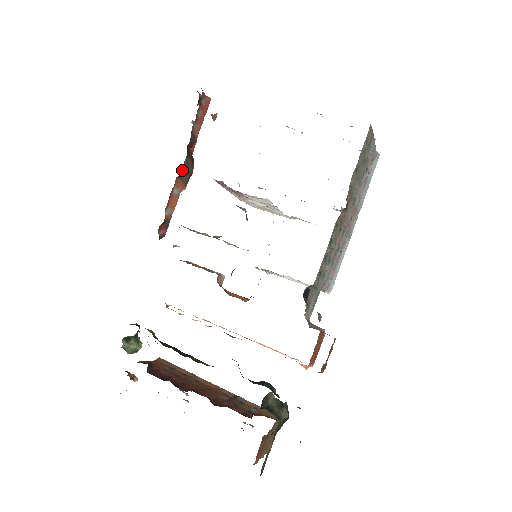
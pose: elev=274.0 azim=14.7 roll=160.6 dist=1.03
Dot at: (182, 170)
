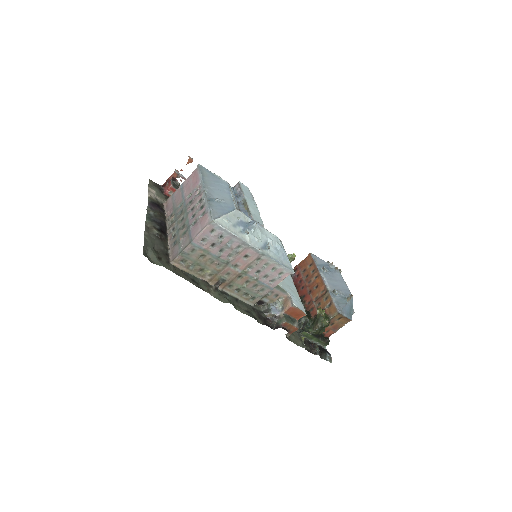
Dot at: occluded
